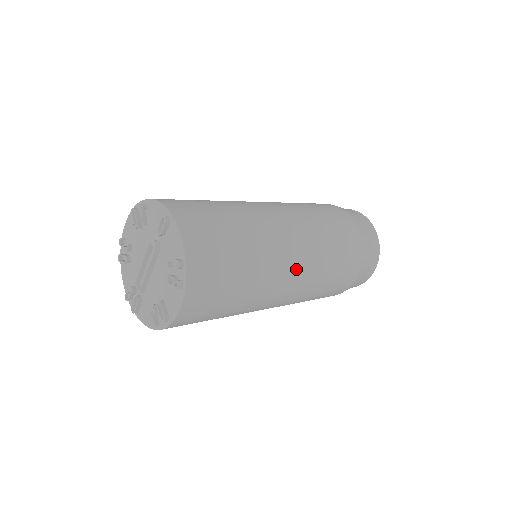
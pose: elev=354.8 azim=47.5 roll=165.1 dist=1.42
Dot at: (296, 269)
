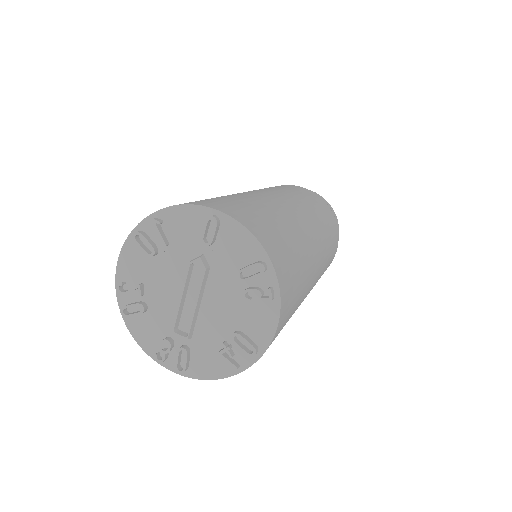
Dot at: (319, 247)
